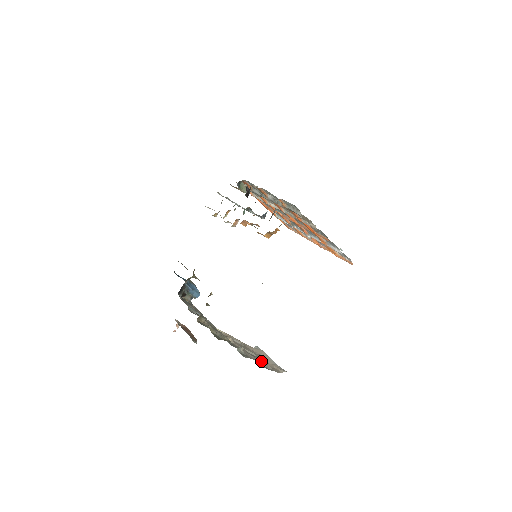
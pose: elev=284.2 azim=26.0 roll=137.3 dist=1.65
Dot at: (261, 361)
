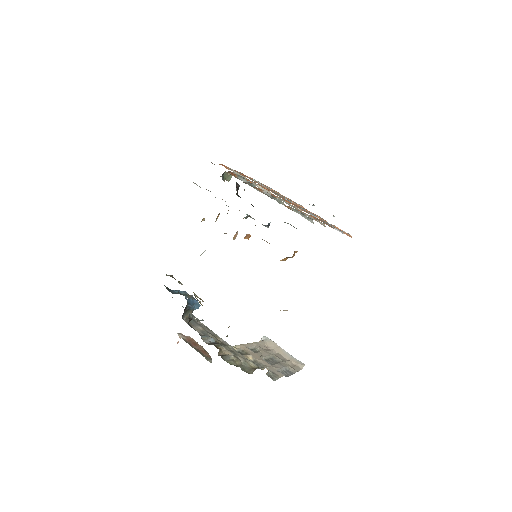
Dot at: (284, 367)
